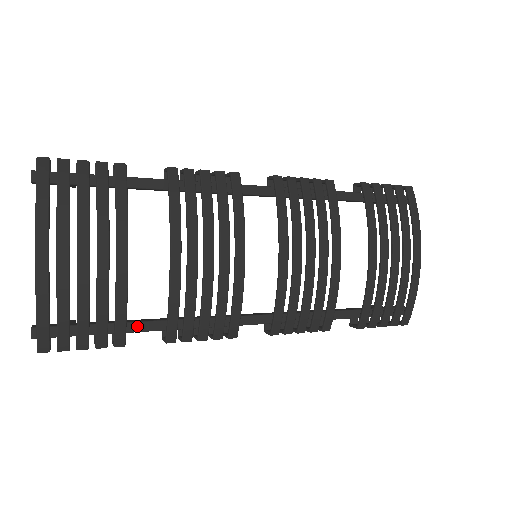
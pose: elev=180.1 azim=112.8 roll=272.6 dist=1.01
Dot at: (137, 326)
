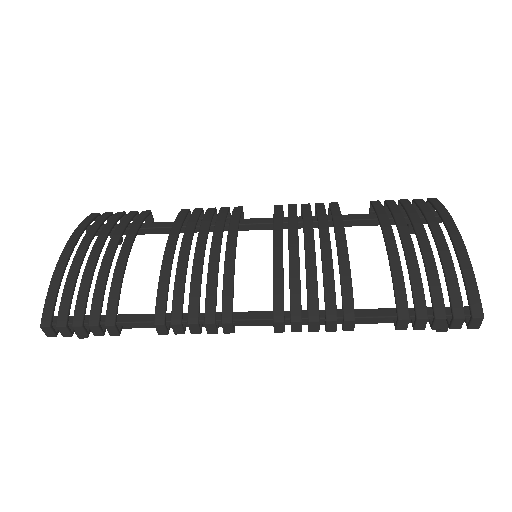
Dot at: (134, 317)
